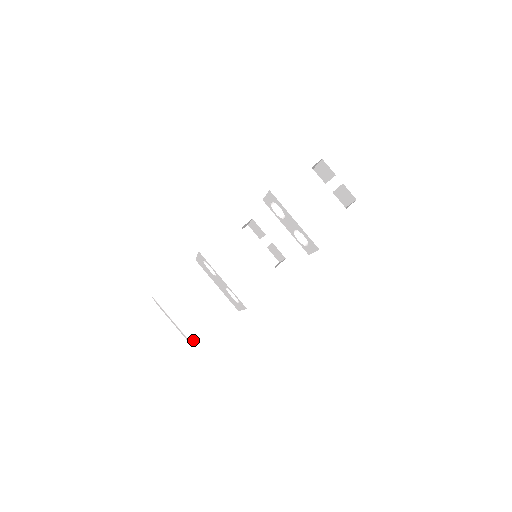
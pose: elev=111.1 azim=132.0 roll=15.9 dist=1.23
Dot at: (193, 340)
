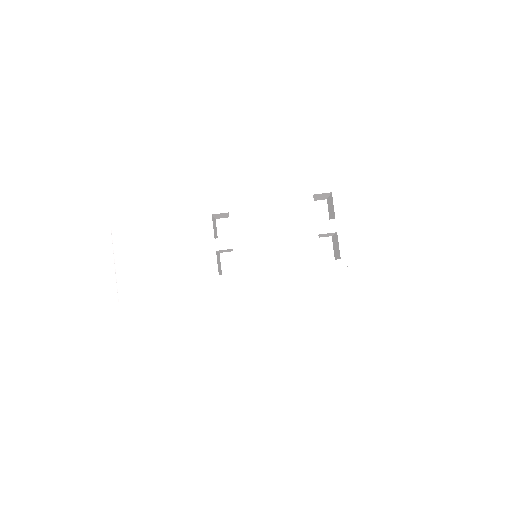
Dot at: (120, 293)
